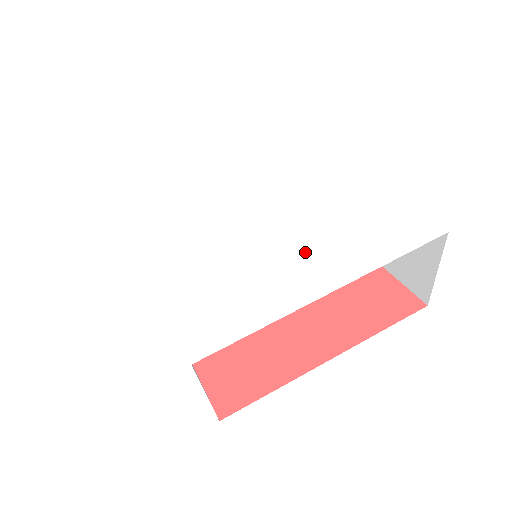
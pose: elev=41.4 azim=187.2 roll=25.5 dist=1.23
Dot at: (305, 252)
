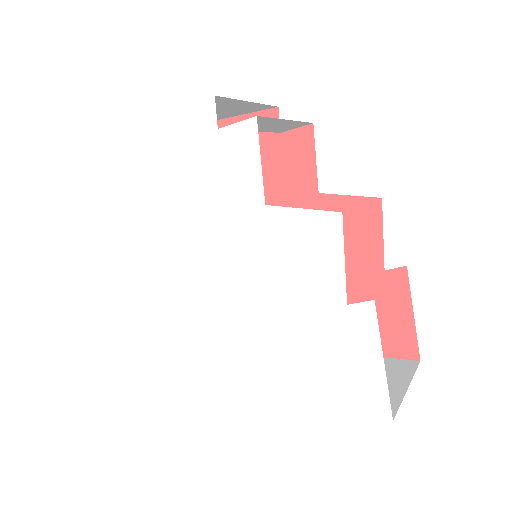
Dot at: (254, 345)
